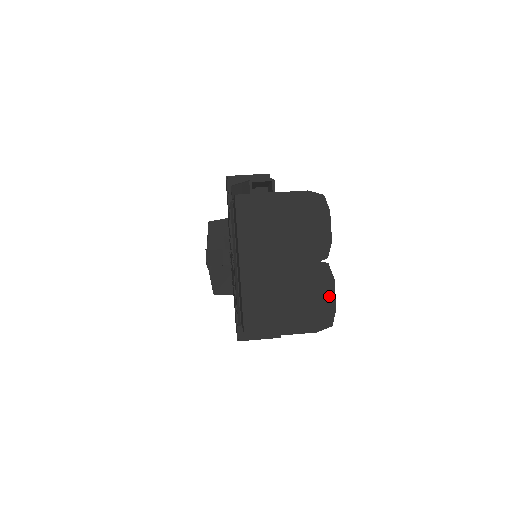
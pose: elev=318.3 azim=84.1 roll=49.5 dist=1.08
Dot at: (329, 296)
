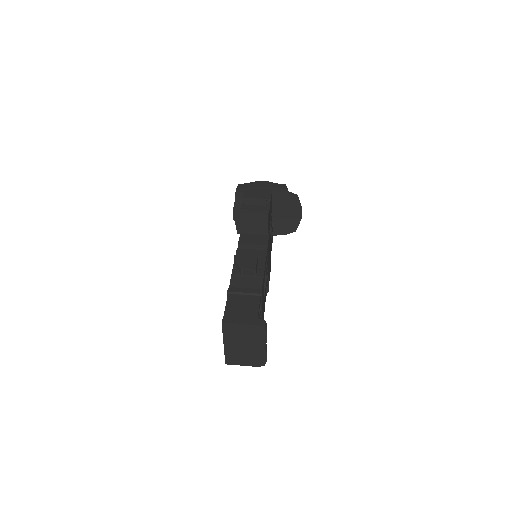
Dot at: (264, 358)
